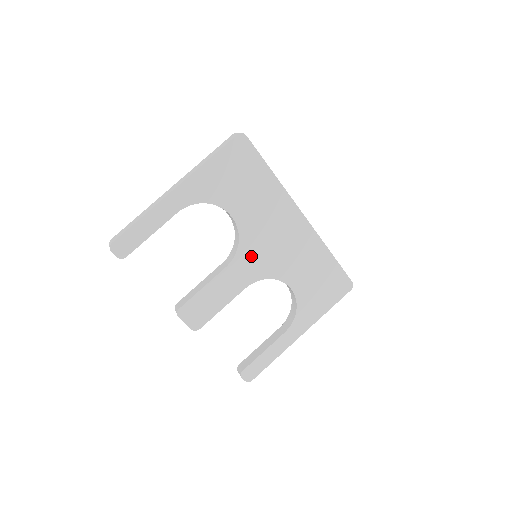
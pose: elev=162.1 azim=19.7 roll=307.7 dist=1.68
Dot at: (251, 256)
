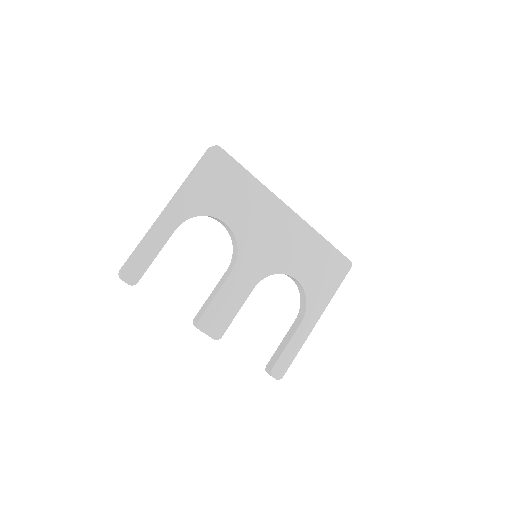
Dot at: (252, 256)
